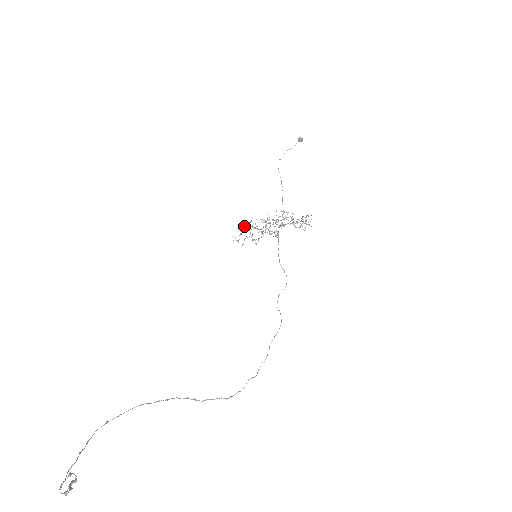
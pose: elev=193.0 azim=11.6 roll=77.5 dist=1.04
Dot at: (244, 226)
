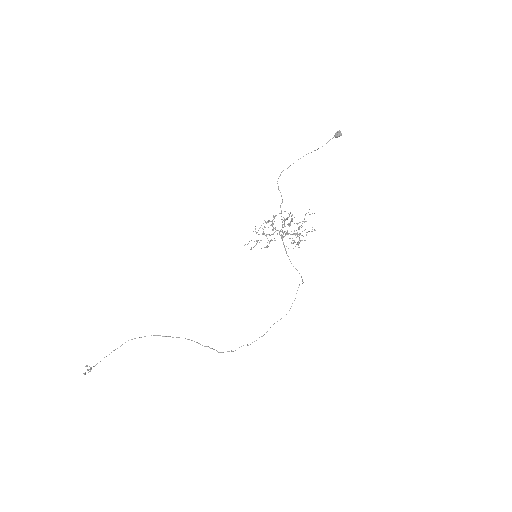
Dot at: (273, 216)
